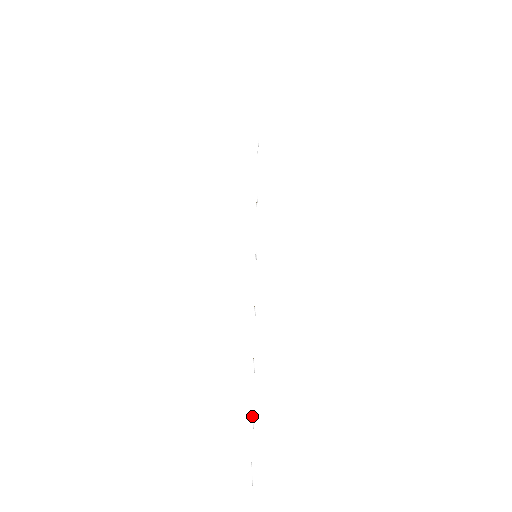
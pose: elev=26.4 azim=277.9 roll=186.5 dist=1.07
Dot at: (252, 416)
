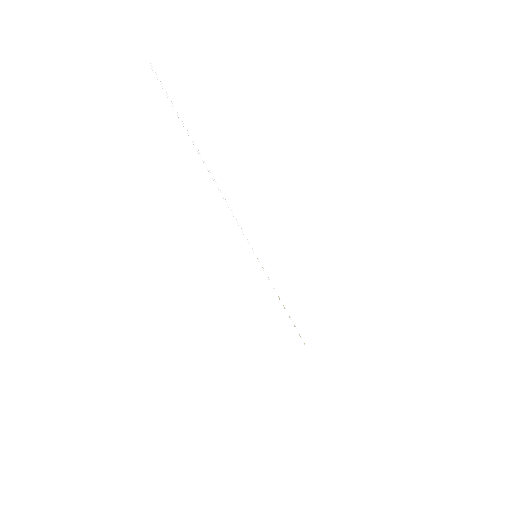
Dot at: (295, 327)
